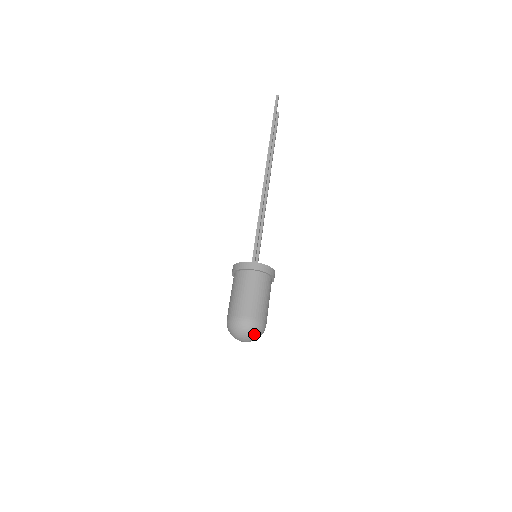
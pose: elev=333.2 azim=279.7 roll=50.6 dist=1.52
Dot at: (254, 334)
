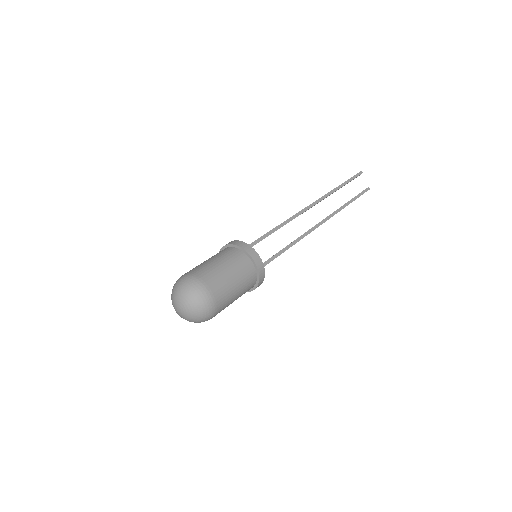
Dot at: (183, 291)
